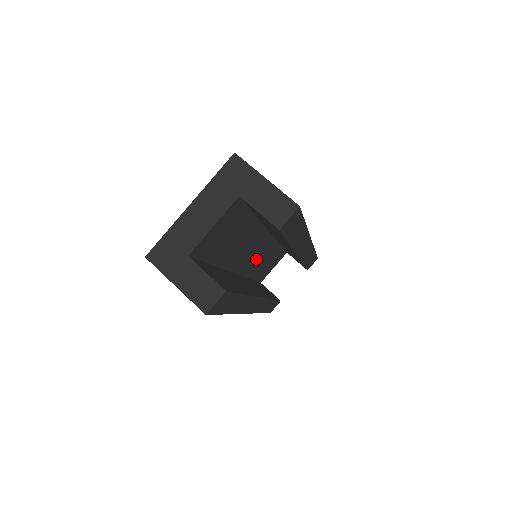
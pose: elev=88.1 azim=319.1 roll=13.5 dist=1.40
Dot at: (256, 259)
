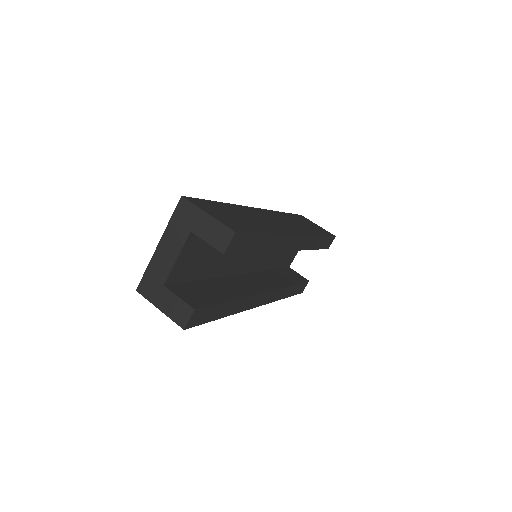
Dot at: (262, 256)
